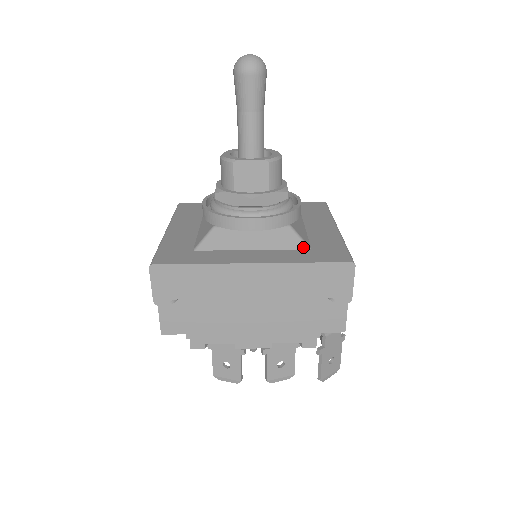
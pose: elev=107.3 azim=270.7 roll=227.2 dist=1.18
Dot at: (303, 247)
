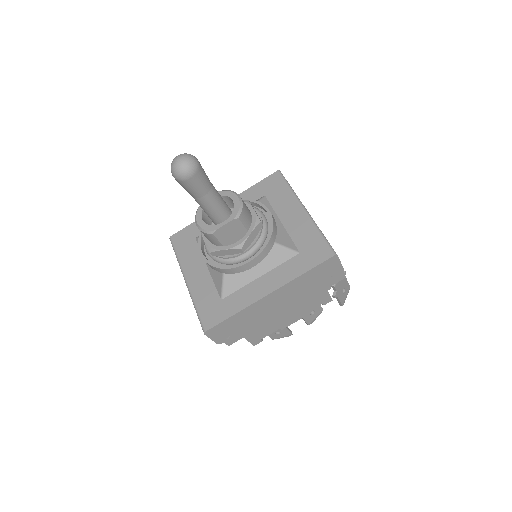
Dot at: (293, 255)
